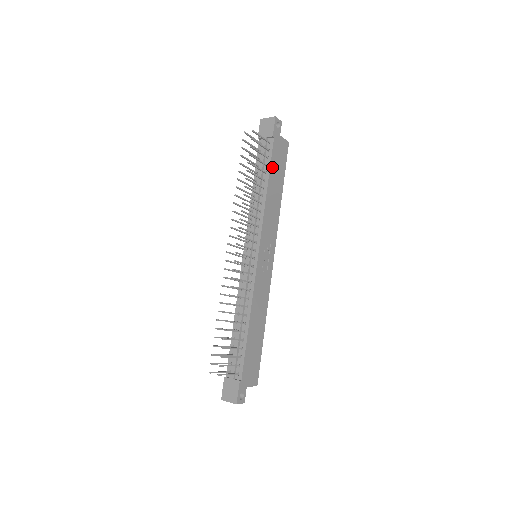
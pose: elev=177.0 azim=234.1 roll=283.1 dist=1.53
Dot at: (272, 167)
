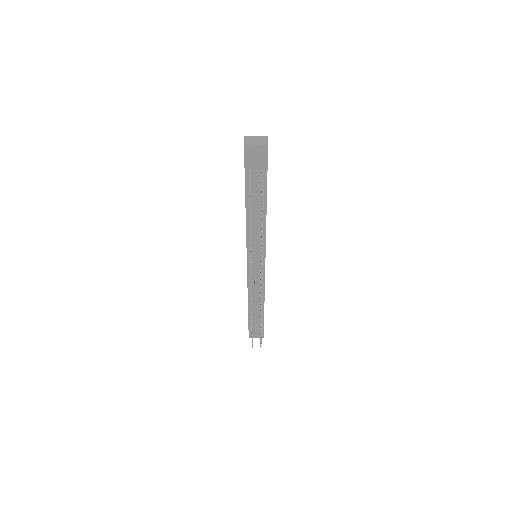
Dot at: (266, 192)
